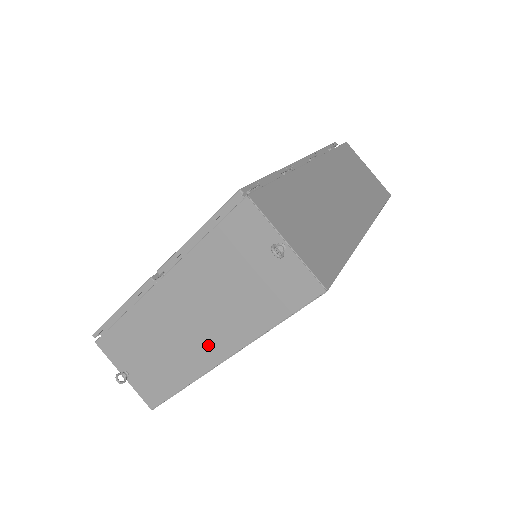
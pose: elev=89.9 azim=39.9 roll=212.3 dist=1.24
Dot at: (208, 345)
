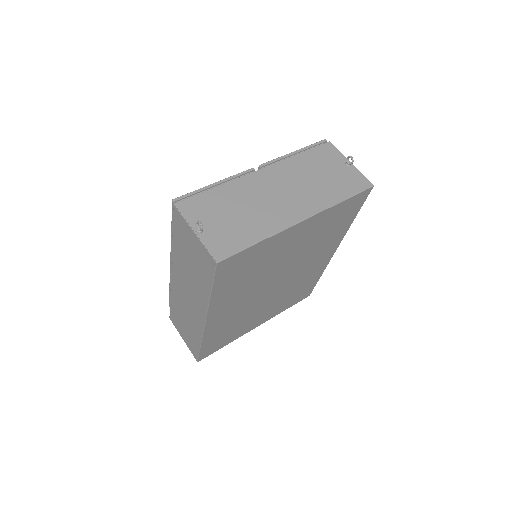
Dot at: (292, 209)
